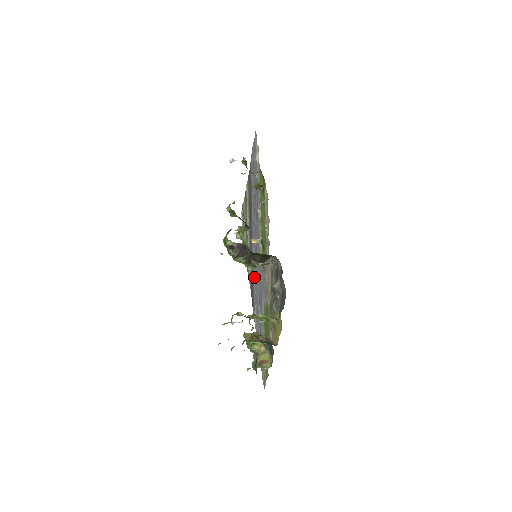
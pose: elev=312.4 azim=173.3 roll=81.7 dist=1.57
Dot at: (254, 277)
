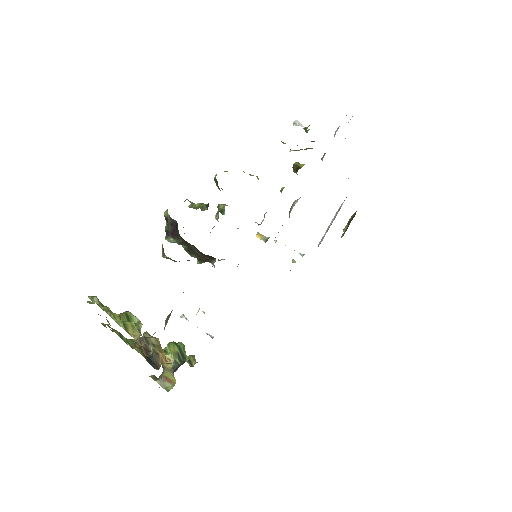
Dot at: occluded
